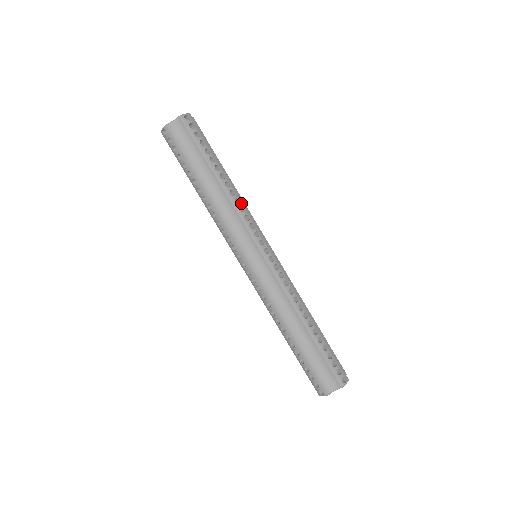
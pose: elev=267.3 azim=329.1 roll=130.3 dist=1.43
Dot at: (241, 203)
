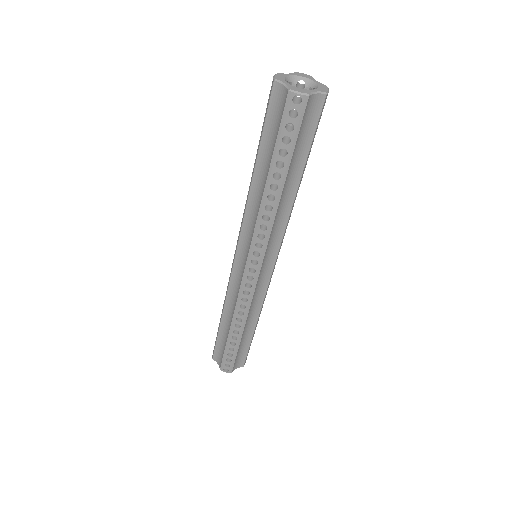
Dot at: (270, 222)
